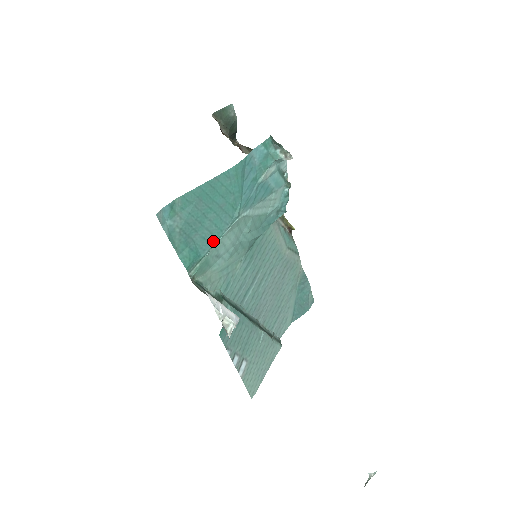
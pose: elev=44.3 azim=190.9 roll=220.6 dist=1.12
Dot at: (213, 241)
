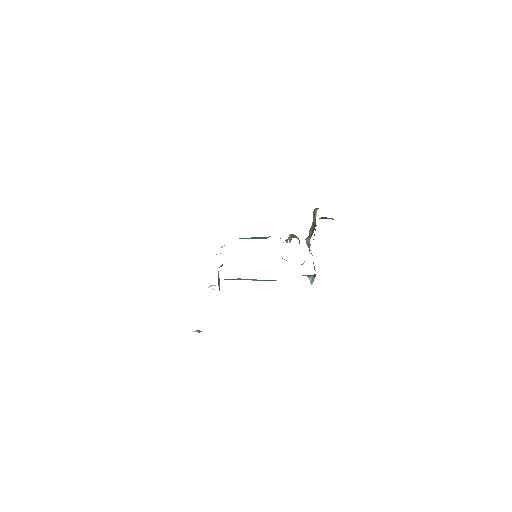
Dot at: occluded
